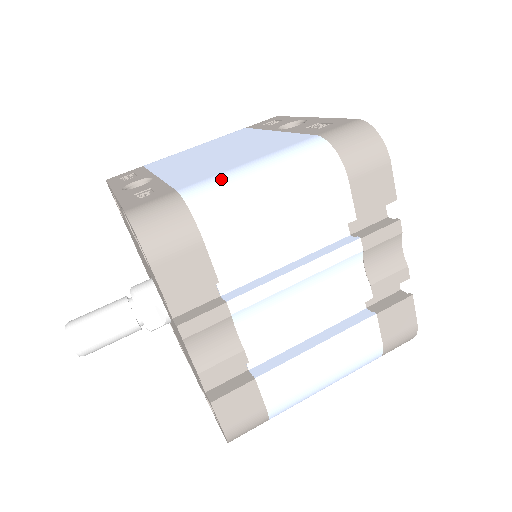
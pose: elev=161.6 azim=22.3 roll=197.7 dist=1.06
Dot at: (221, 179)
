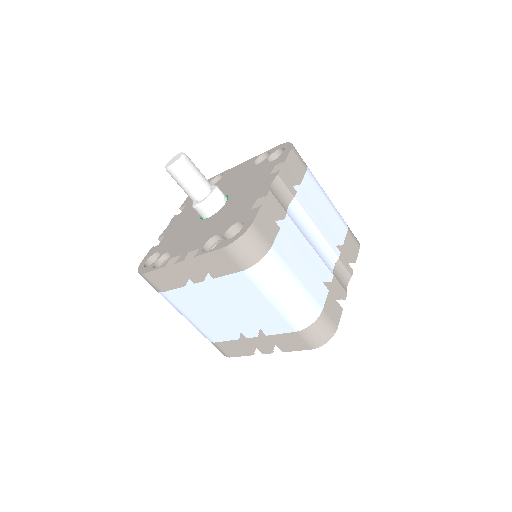
Dot at: occluded
